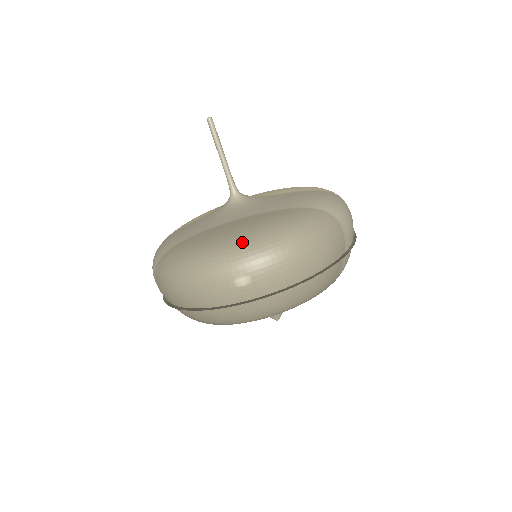
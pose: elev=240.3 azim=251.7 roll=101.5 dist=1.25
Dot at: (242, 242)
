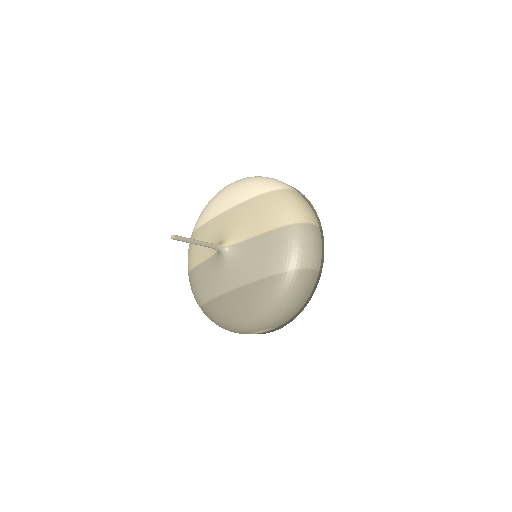
Dot at: (251, 318)
